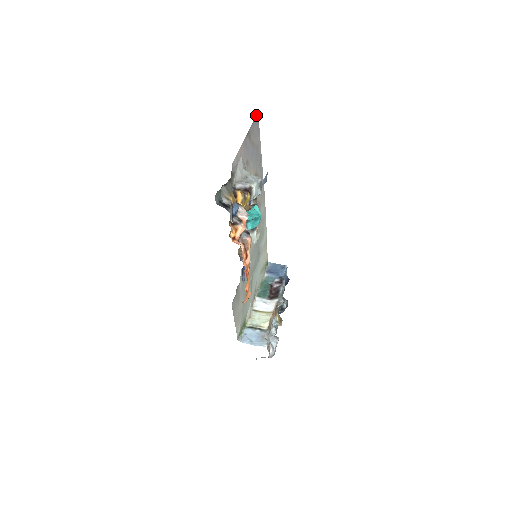
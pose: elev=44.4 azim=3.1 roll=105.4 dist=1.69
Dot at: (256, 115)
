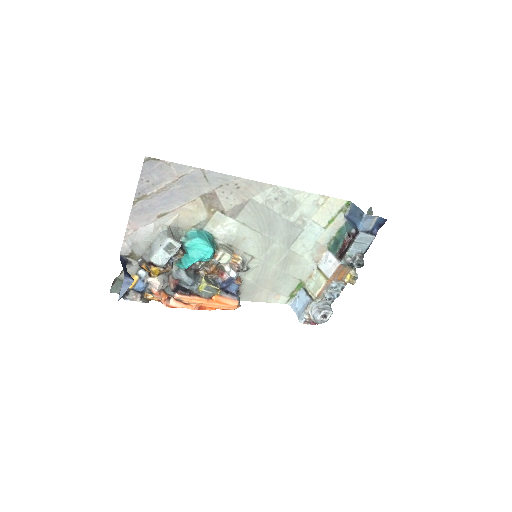
Dot at: occluded
